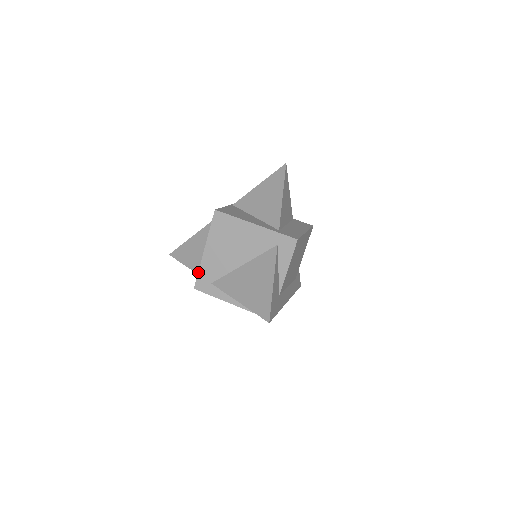
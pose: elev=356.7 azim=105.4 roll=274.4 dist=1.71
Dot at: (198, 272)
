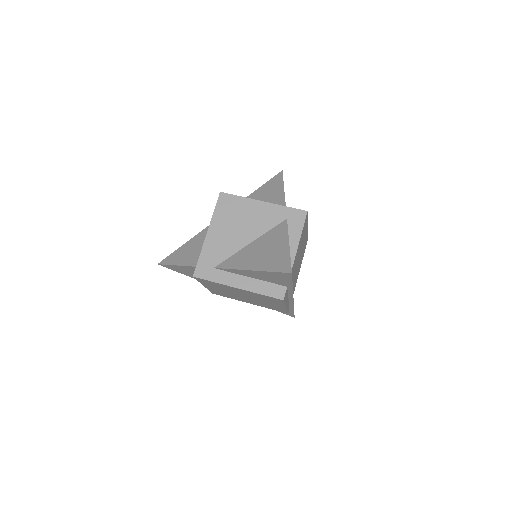
Dot at: (199, 257)
